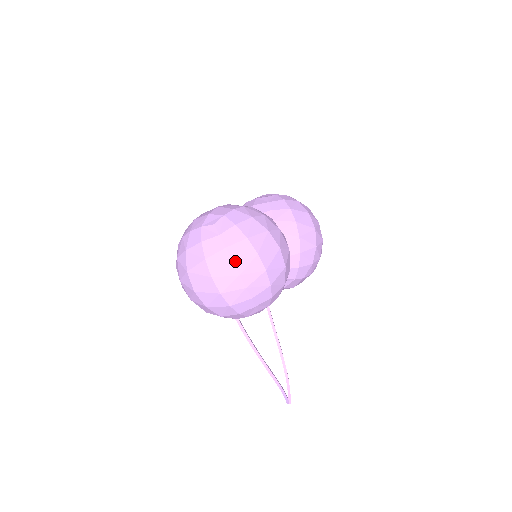
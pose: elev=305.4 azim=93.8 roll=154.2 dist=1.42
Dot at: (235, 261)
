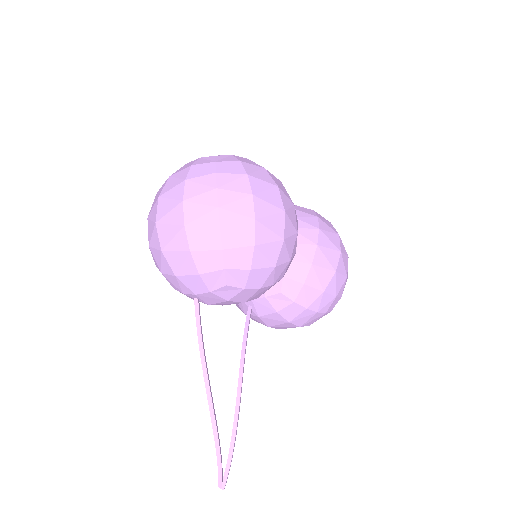
Dot at: (220, 189)
